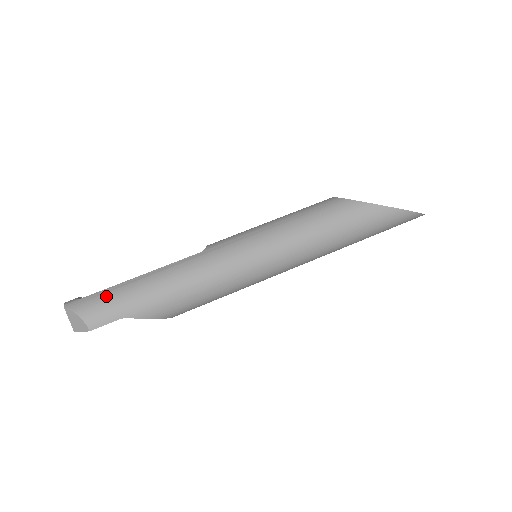
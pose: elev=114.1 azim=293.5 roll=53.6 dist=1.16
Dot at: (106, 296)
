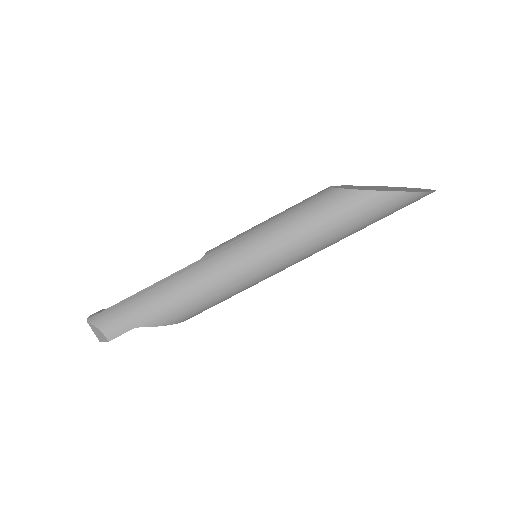
Dot at: (119, 309)
